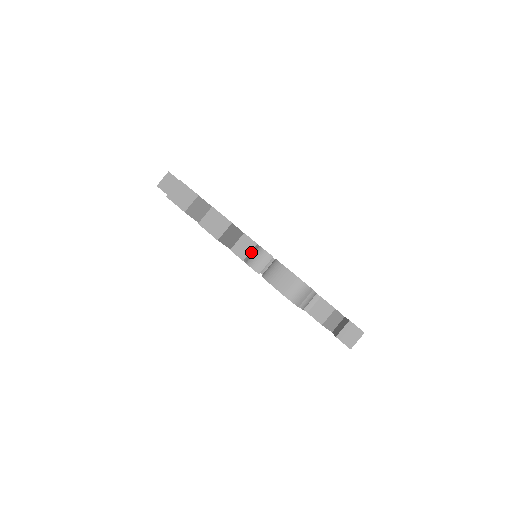
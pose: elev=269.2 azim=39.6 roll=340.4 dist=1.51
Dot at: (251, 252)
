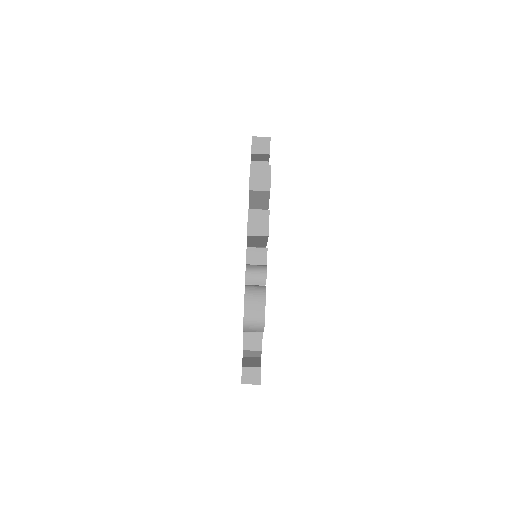
Dot at: (257, 264)
